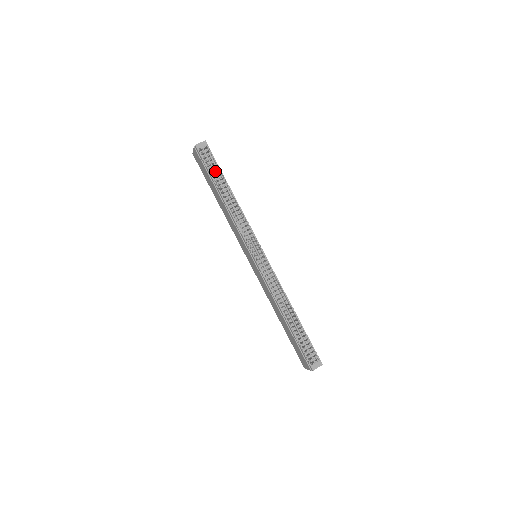
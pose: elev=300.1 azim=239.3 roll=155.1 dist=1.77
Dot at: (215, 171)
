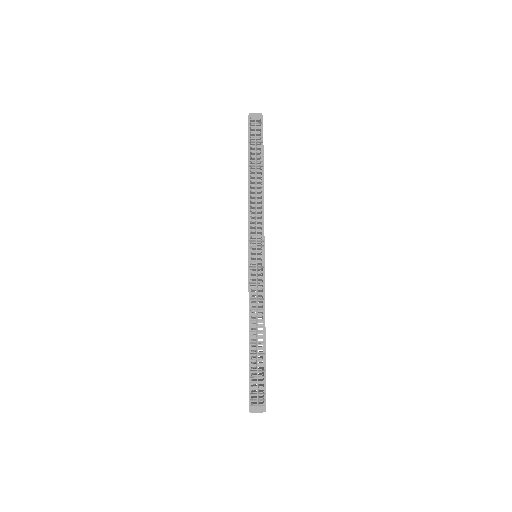
Dot at: (256, 147)
